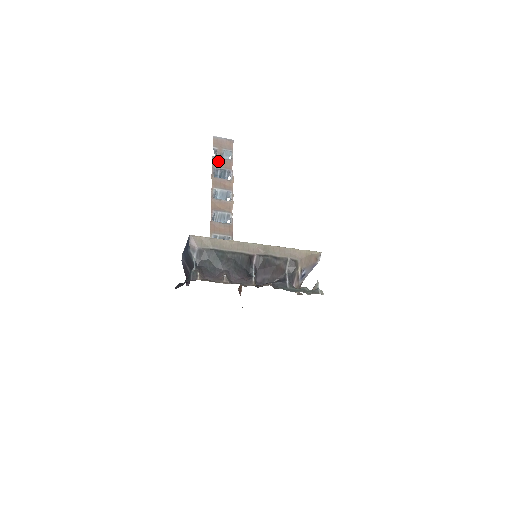
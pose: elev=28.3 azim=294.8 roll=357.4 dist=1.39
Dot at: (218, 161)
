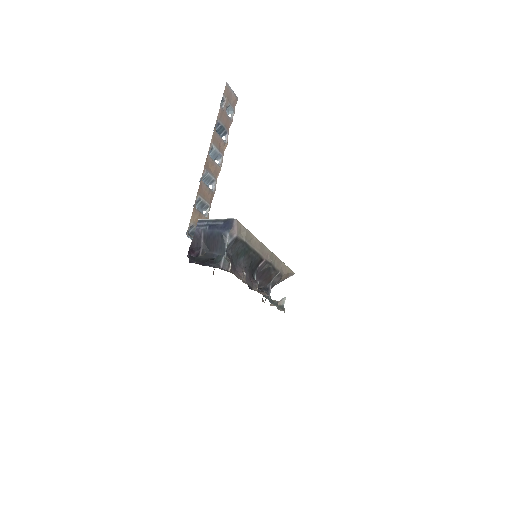
Dot at: (223, 114)
